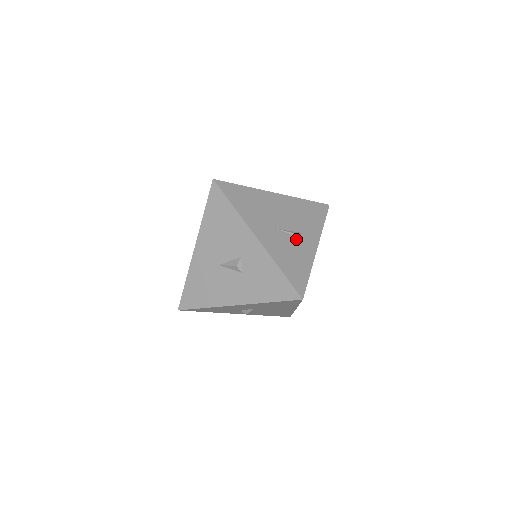
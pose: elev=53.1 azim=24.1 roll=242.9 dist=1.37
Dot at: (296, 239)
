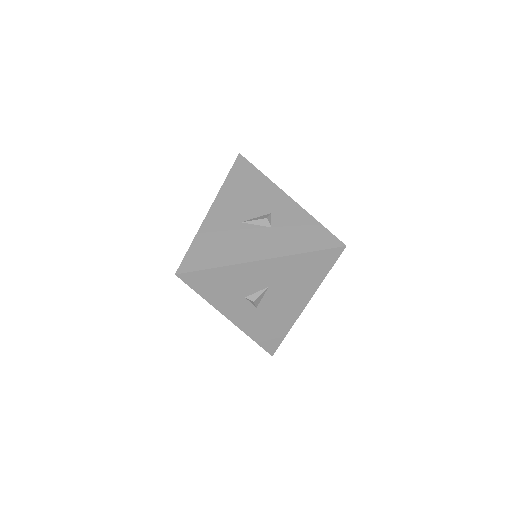
Dot at: occluded
